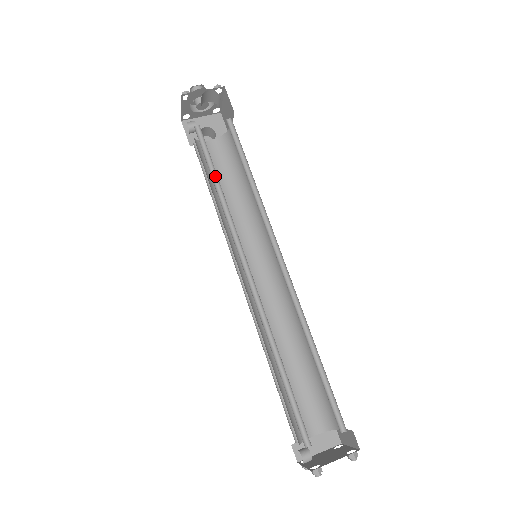
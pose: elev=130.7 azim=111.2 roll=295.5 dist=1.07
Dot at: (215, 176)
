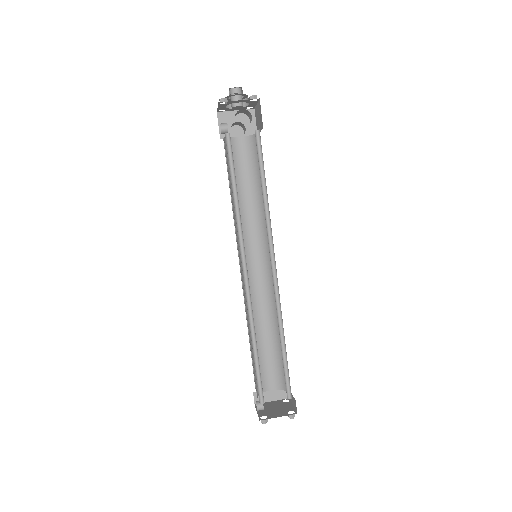
Dot at: (235, 185)
